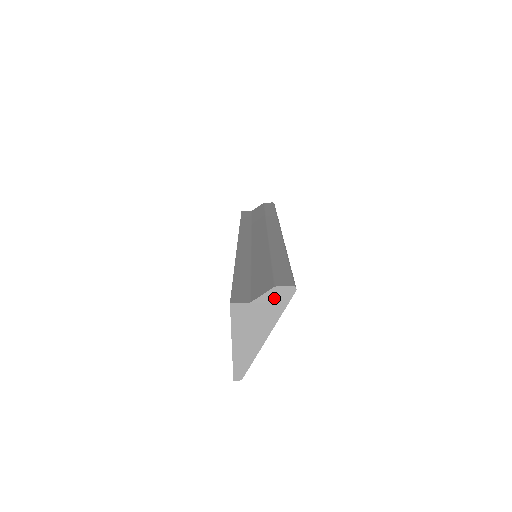
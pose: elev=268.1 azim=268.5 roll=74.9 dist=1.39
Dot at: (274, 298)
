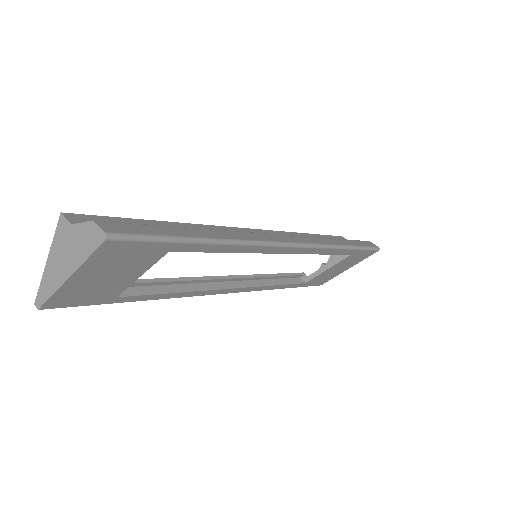
Dot at: (88, 234)
